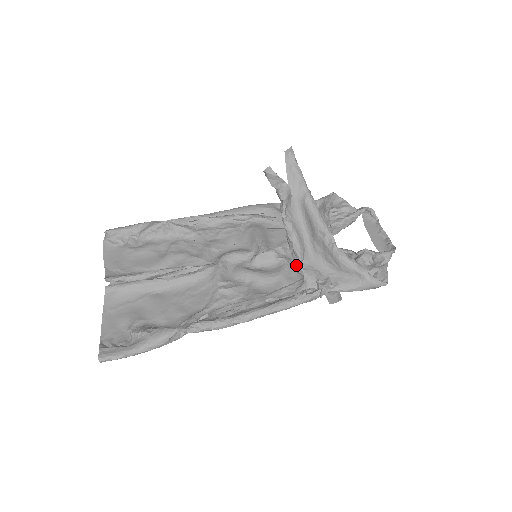
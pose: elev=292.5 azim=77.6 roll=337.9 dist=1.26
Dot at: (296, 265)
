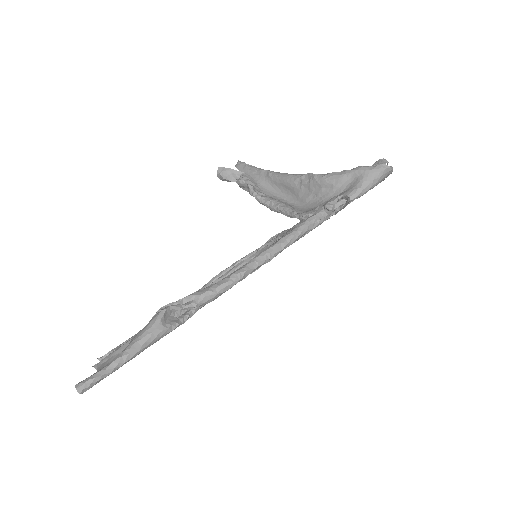
Dot at: occluded
